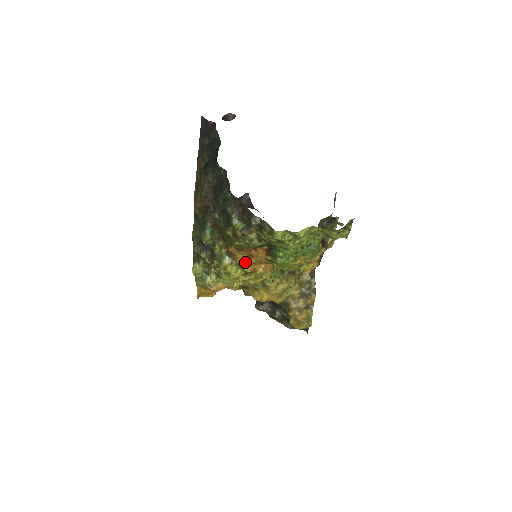
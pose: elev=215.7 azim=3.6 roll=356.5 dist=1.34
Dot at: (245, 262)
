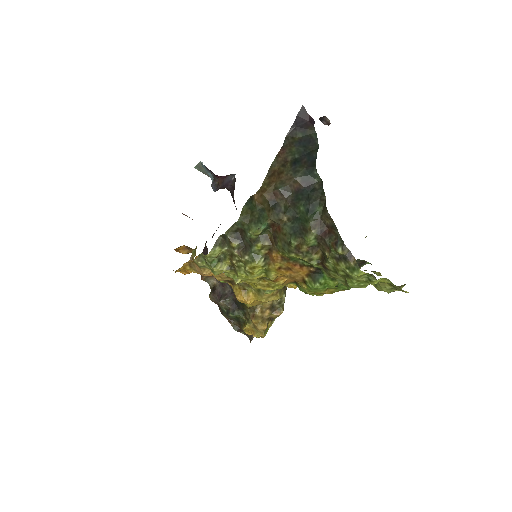
Dot at: (277, 271)
